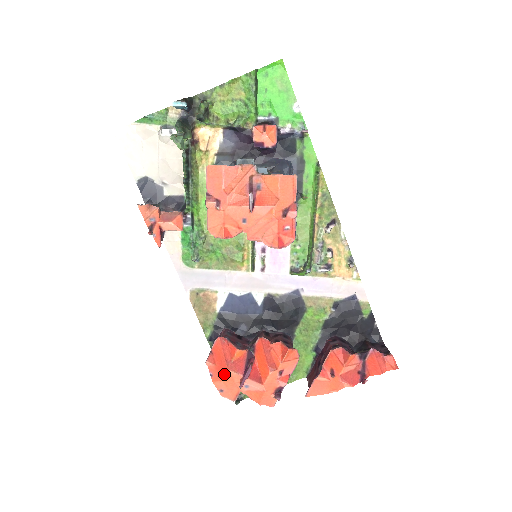
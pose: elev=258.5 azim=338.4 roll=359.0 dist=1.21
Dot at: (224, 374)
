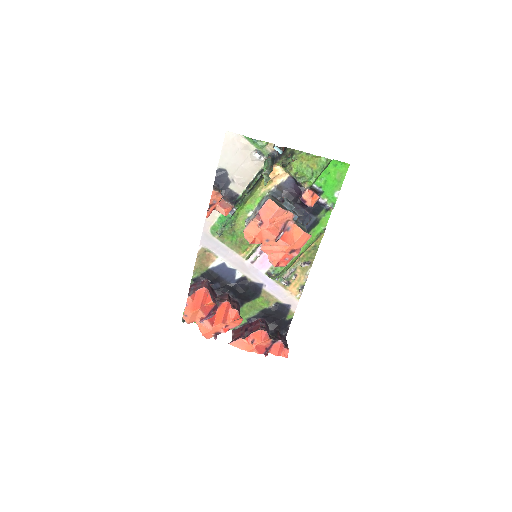
Dot at: (196, 310)
